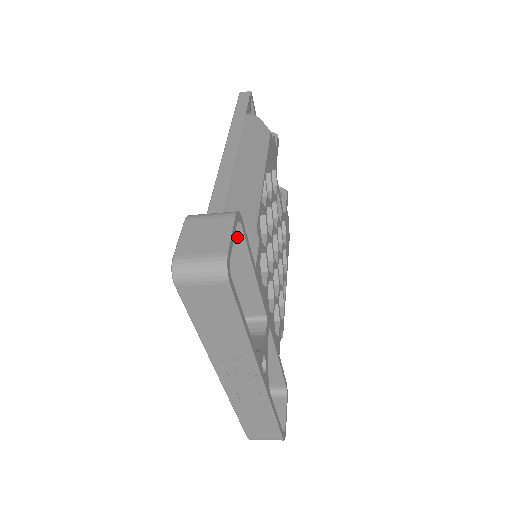
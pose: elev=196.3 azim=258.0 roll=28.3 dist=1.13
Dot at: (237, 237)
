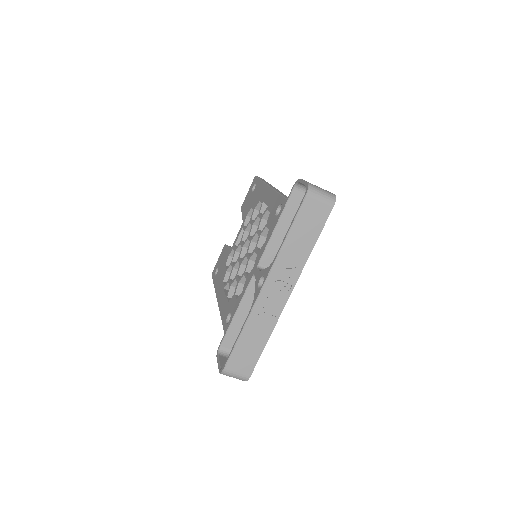
Dot at: occluded
